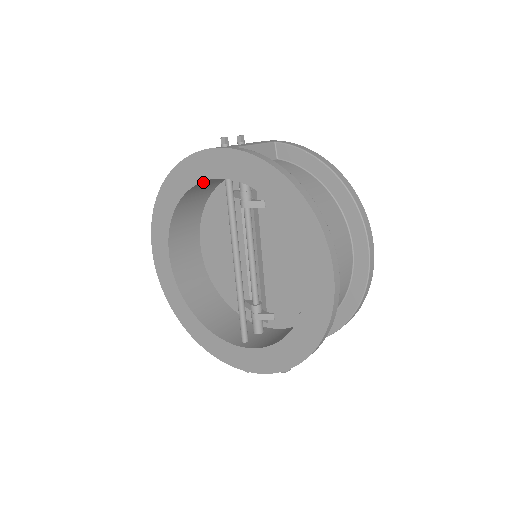
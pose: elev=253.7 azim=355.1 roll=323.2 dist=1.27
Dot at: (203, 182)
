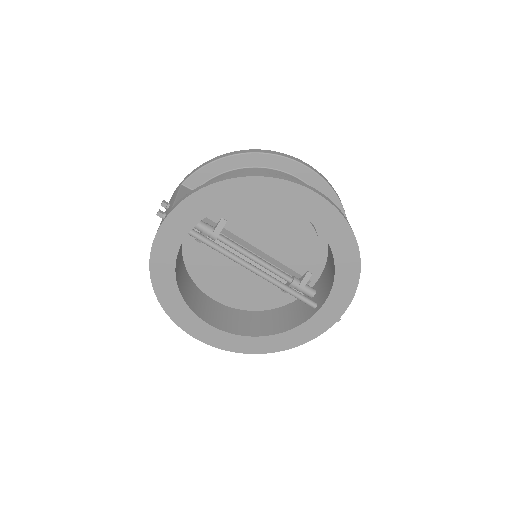
Dot at: occluded
